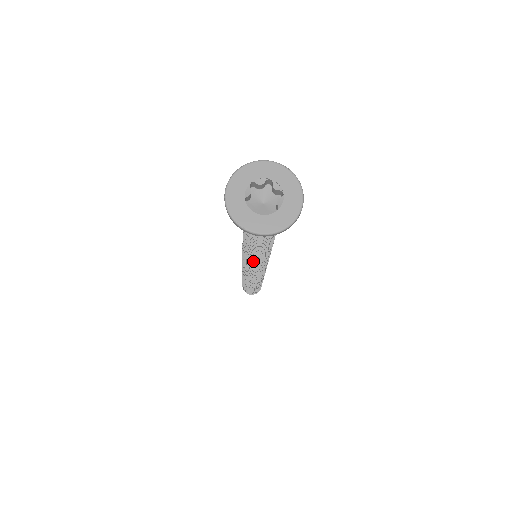
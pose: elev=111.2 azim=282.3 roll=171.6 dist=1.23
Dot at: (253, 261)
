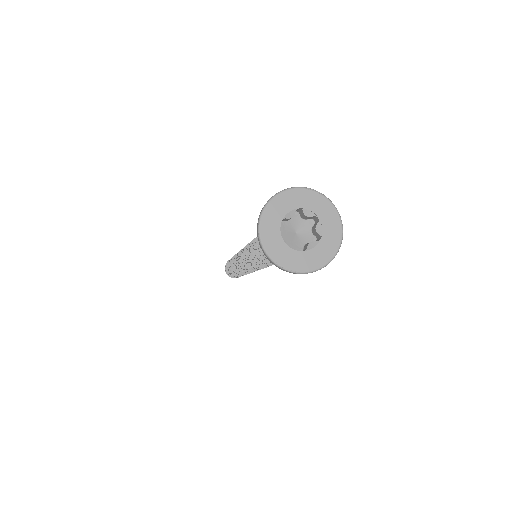
Dot at: occluded
